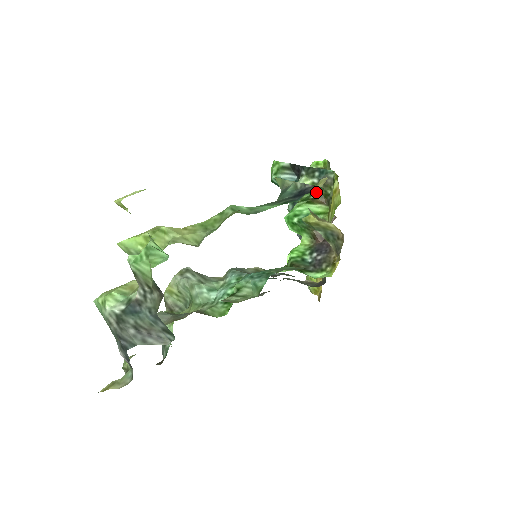
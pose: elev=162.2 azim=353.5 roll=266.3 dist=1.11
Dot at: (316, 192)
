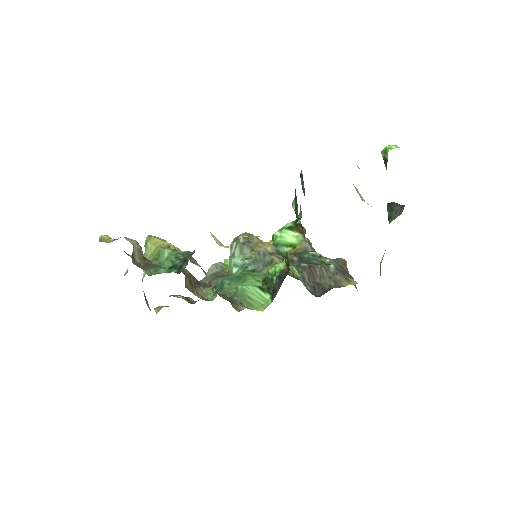
Dot at: (299, 219)
